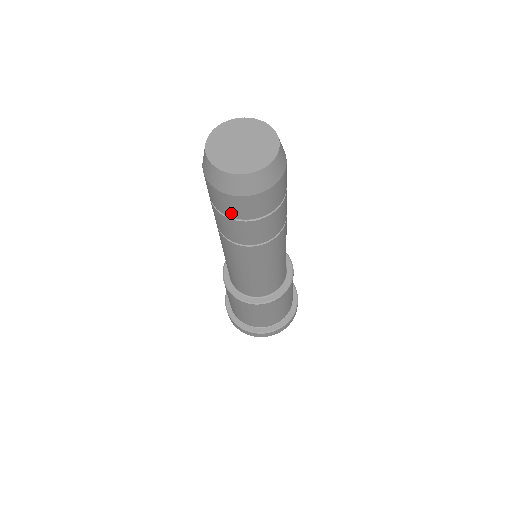
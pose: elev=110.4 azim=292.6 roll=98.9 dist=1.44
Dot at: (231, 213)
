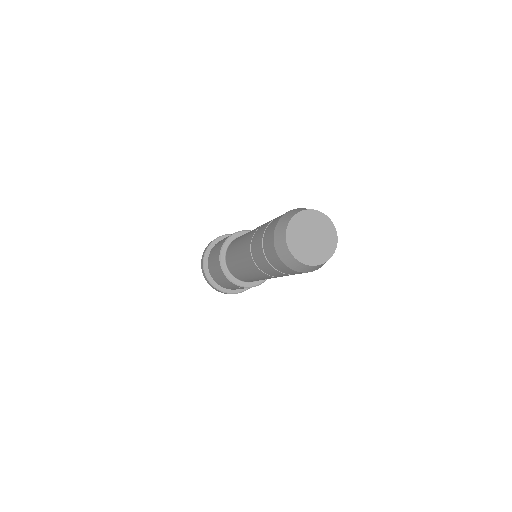
Dot at: occluded
